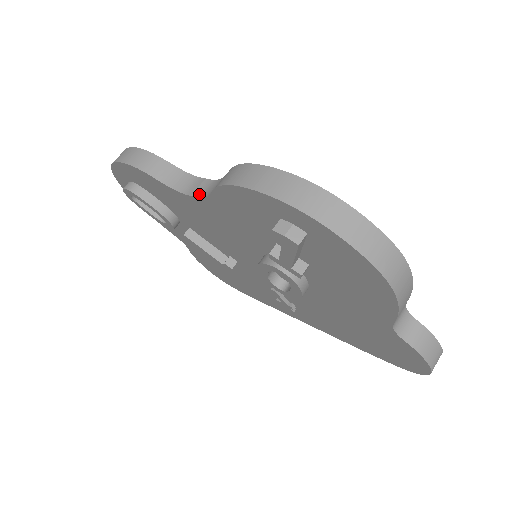
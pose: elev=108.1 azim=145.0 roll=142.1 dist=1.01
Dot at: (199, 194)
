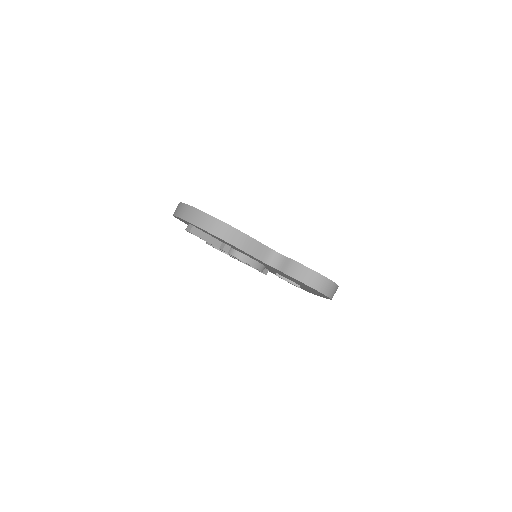
Dot at: occluded
